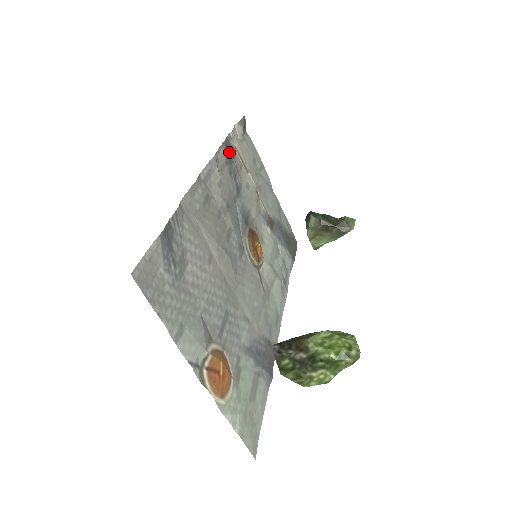
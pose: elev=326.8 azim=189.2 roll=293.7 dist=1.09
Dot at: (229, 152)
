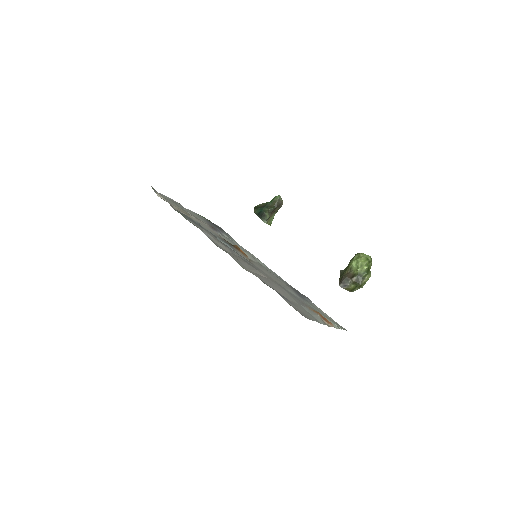
Dot at: (187, 217)
